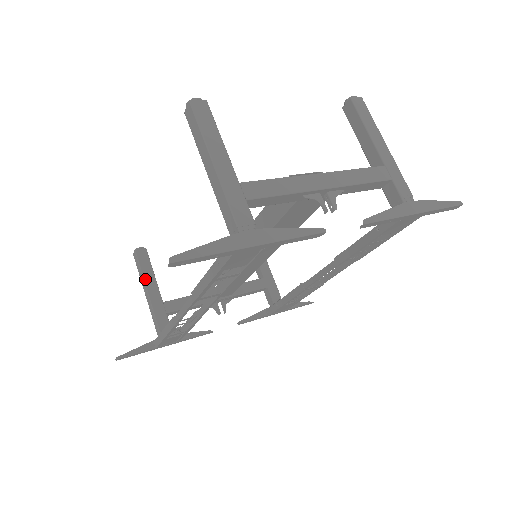
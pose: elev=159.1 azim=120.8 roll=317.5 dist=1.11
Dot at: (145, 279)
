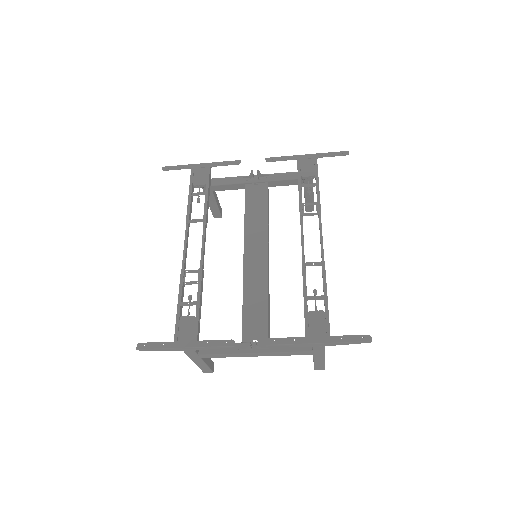
Dot at: occluded
